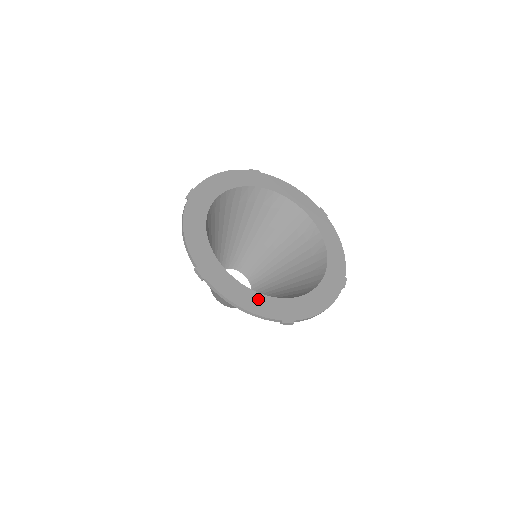
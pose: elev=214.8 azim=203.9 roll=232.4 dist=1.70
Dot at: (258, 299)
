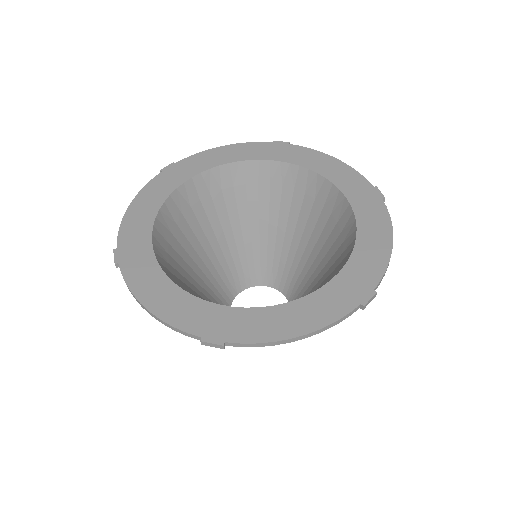
Dot at: (309, 305)
